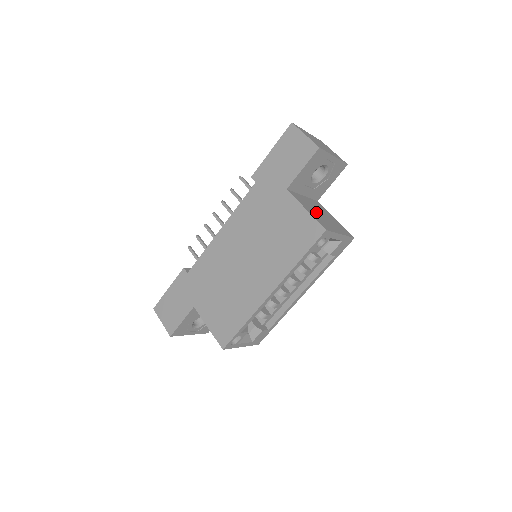
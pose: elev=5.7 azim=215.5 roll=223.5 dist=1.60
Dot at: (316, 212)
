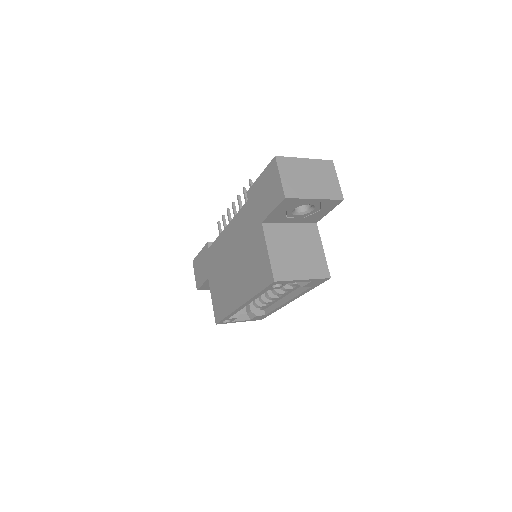
Dot at: (287, 250)
